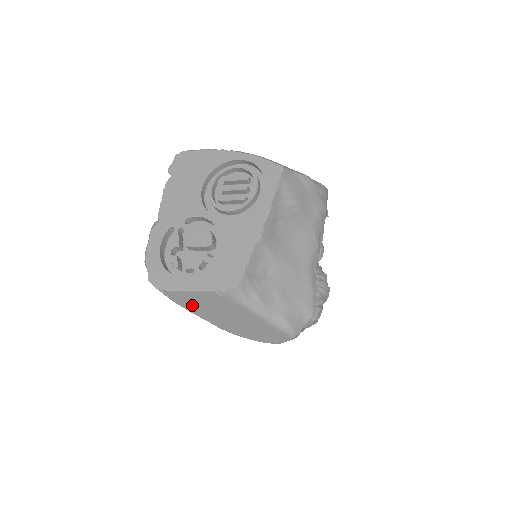
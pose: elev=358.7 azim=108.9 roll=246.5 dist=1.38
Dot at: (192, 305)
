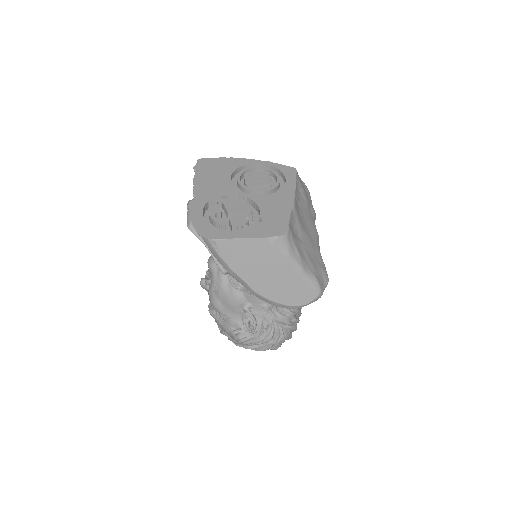
Dot at: (237, 259)
